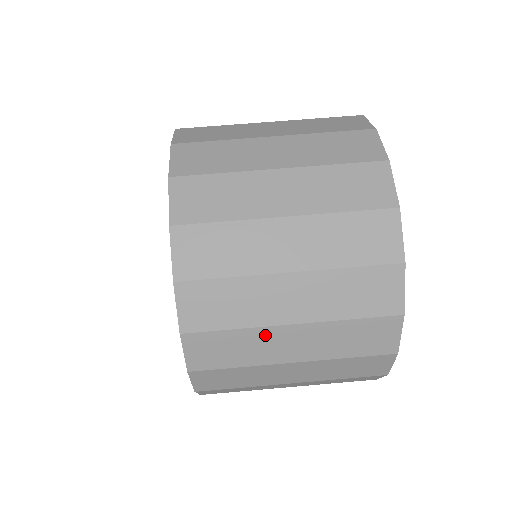
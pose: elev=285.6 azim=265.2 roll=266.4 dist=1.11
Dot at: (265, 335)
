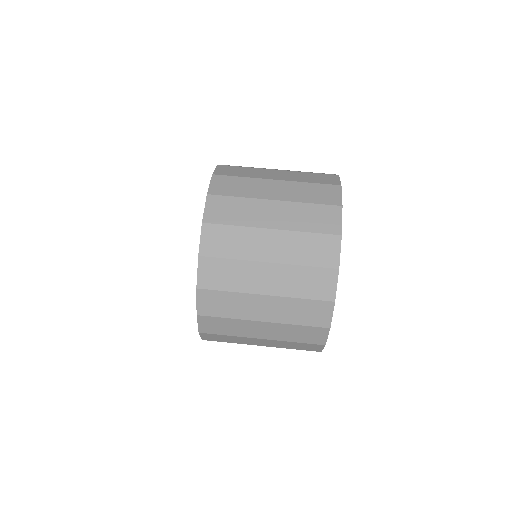
Dot at: (250, 268)
